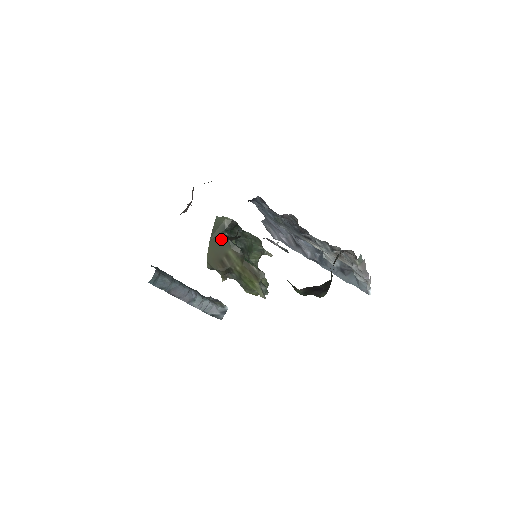
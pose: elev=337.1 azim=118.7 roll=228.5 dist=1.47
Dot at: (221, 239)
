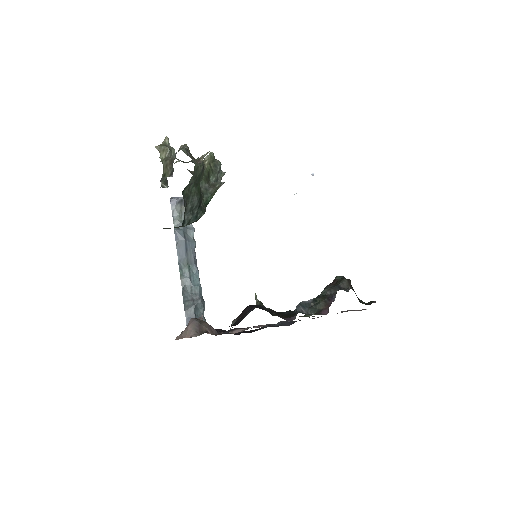
Dot at: occluded
